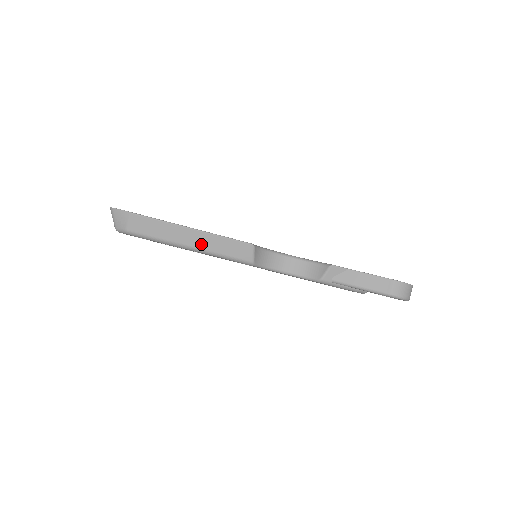
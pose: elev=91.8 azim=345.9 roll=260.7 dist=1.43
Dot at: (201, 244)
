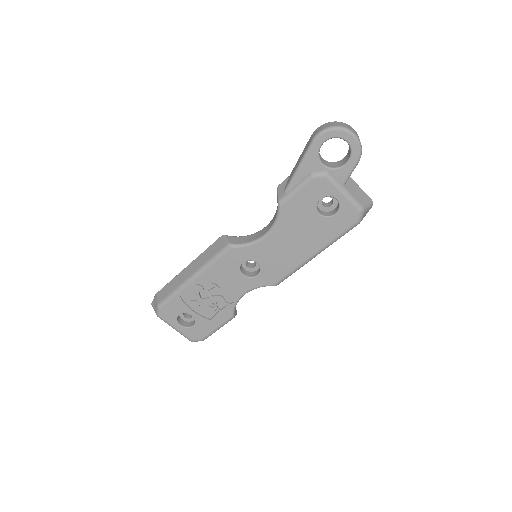
Dot at: (195, 268)
